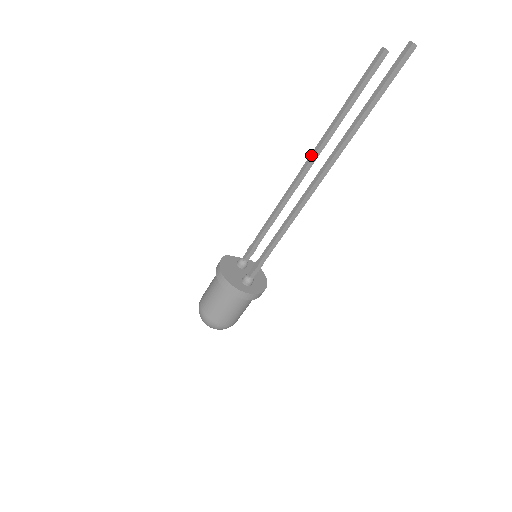
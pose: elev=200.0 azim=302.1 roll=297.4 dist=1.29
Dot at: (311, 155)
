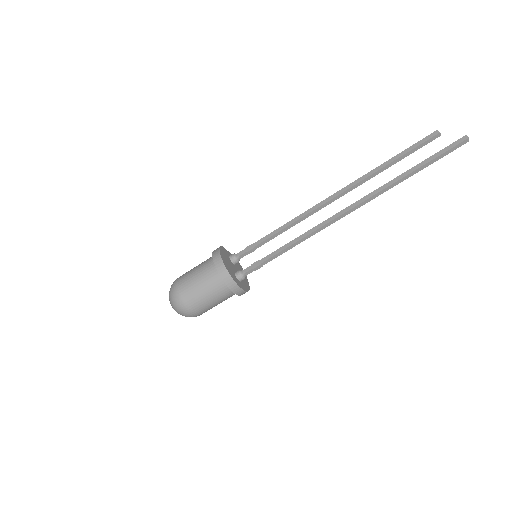
Dot at: (346, 187)
